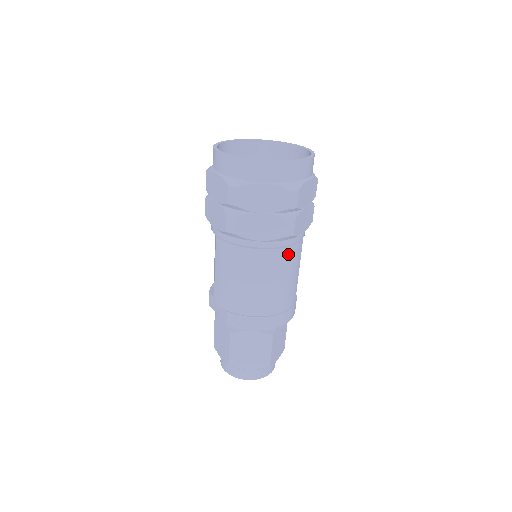
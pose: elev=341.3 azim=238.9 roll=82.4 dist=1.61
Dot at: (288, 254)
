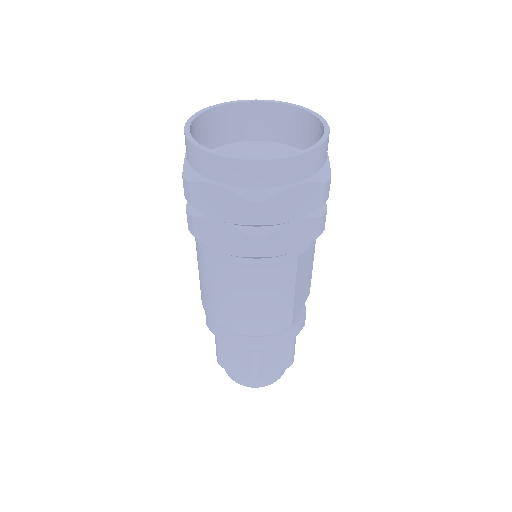
Dot at: (265, 275)
